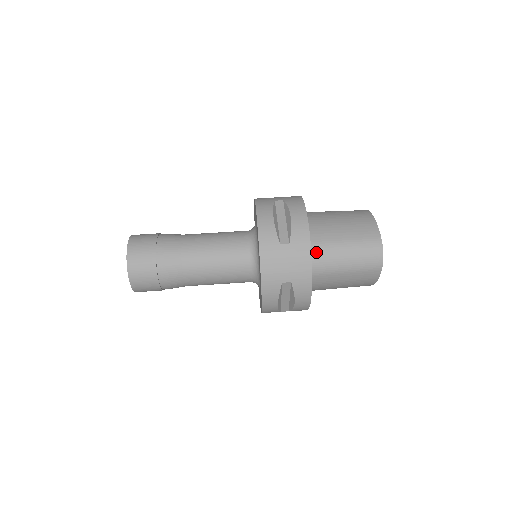
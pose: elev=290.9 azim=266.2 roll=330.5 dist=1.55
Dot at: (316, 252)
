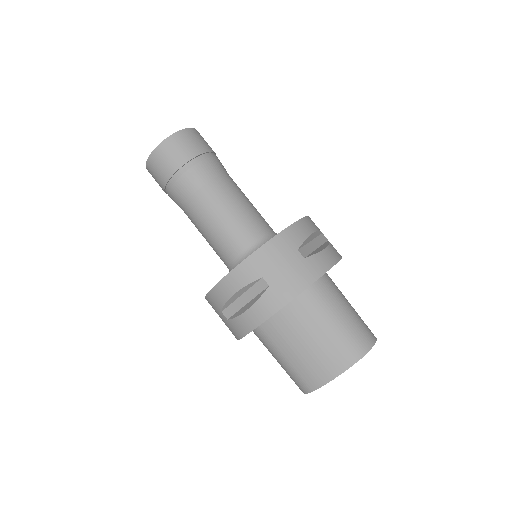
Dot at: (258, 335)
